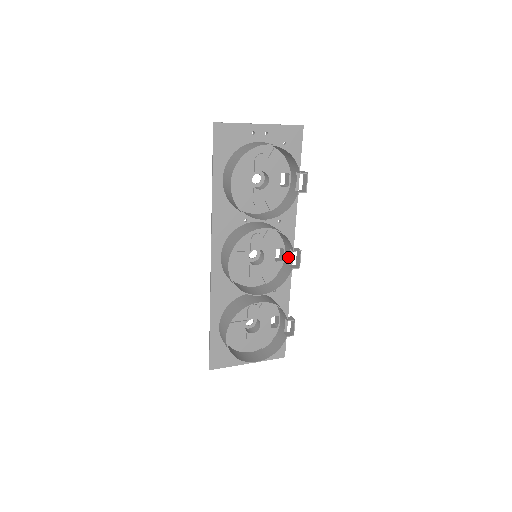
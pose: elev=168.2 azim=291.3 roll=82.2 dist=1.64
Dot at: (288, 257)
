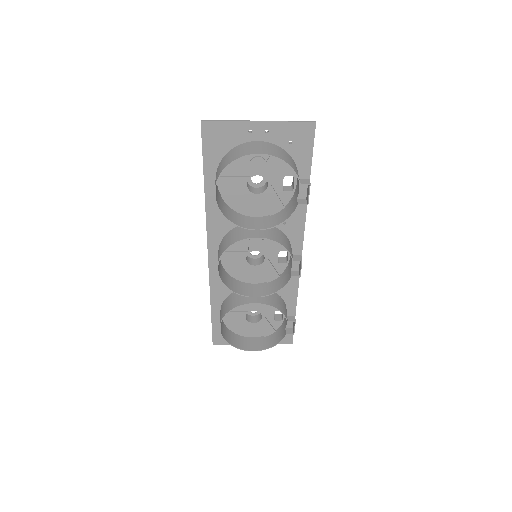
Dot at: (291, 261)
